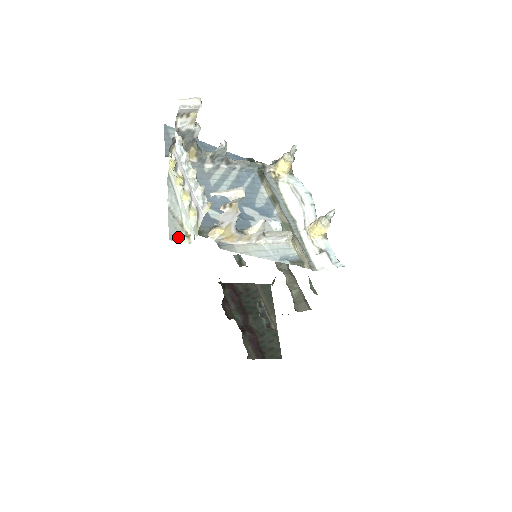
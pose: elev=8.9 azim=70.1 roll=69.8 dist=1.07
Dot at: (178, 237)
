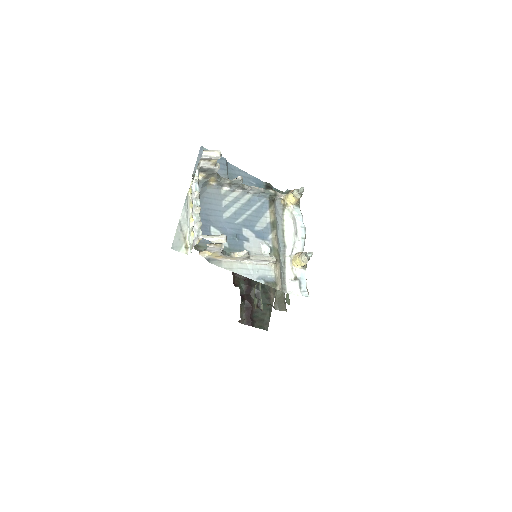
Dot at: (179, 247)
